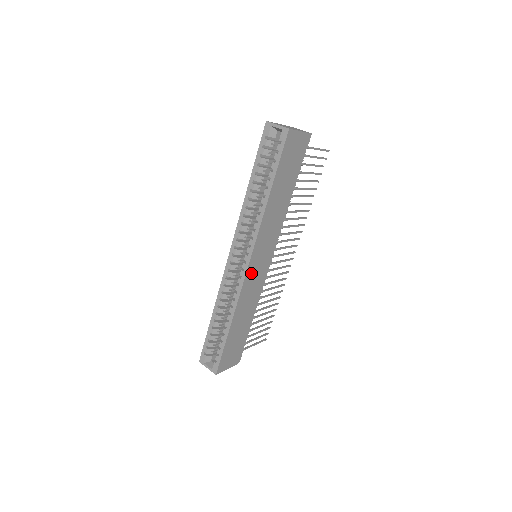
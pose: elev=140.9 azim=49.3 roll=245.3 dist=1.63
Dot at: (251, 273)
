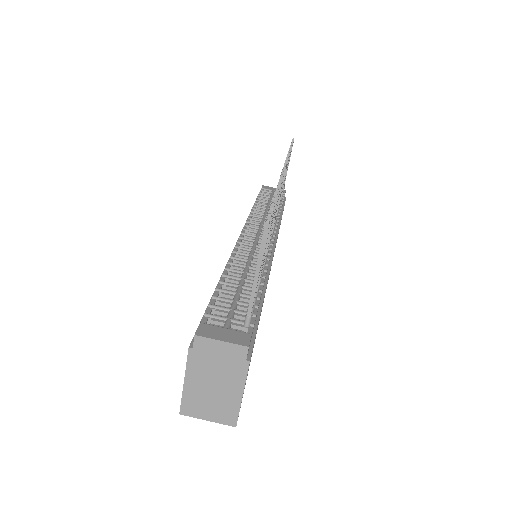
Dot at: occluded
